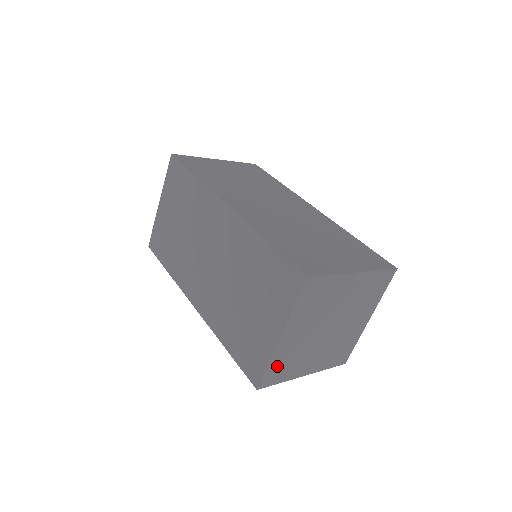
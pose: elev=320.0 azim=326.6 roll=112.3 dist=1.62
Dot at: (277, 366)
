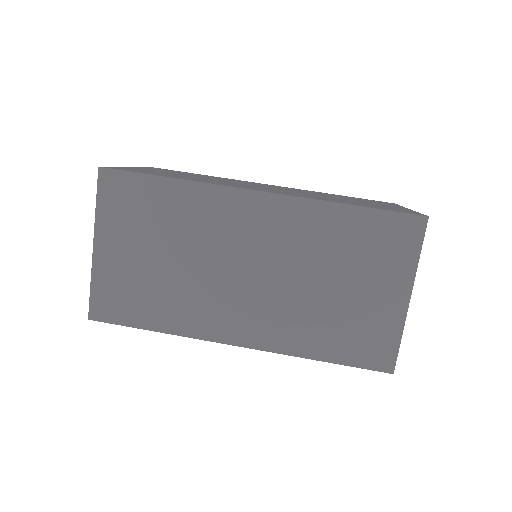
Dot at: occluded
